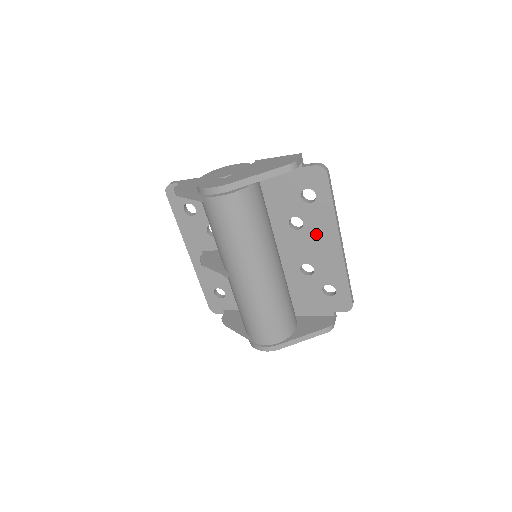
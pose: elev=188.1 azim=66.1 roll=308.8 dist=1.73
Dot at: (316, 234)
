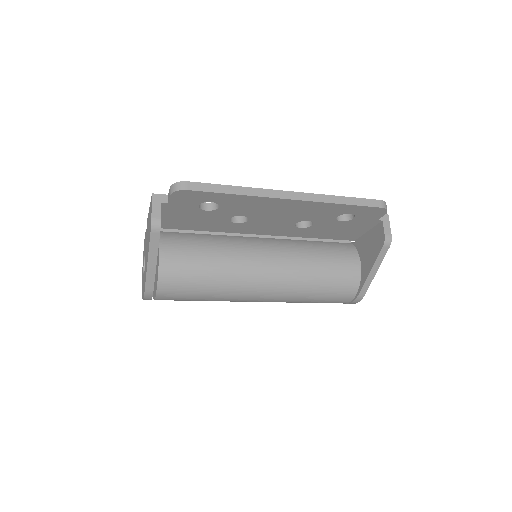
Dot at: (263, 211)
